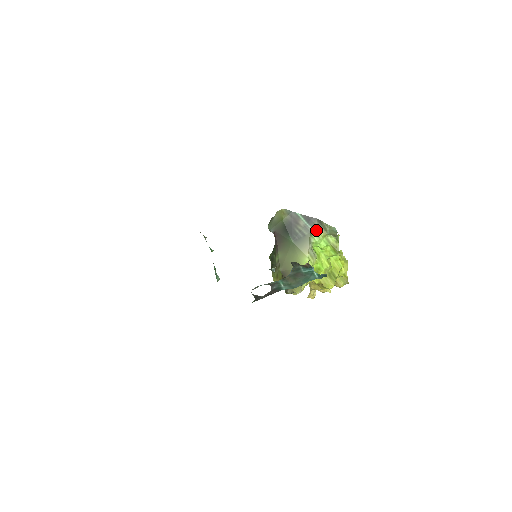
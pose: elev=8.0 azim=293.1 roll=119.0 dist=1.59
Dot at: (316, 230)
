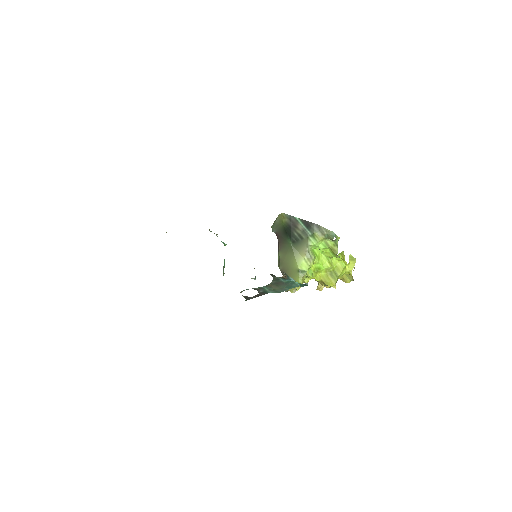
Dot at: (314, 234)
